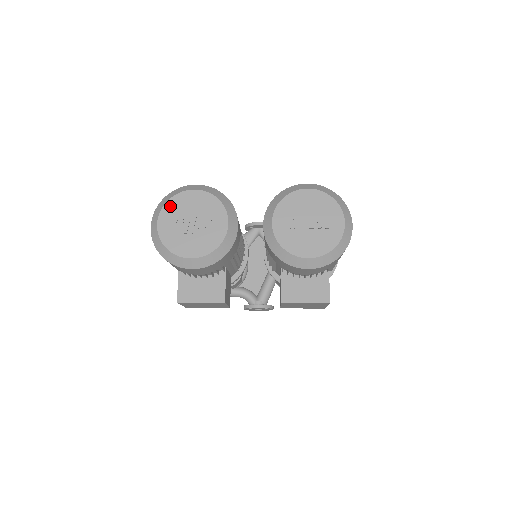
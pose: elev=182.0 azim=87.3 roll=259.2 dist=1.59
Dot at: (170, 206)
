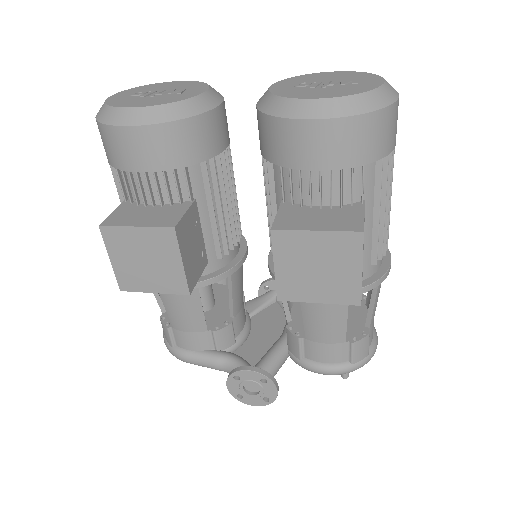
Dot at: (138, 88)
